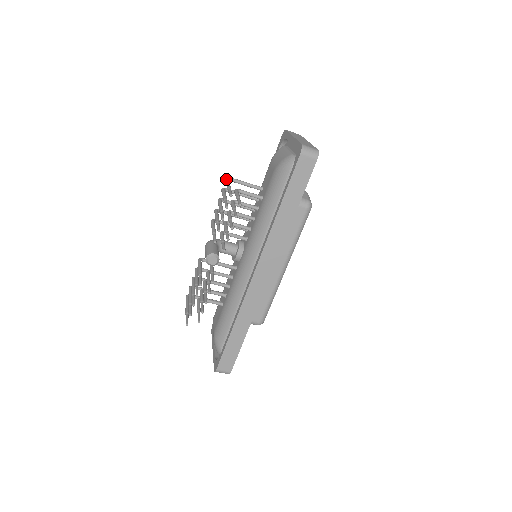
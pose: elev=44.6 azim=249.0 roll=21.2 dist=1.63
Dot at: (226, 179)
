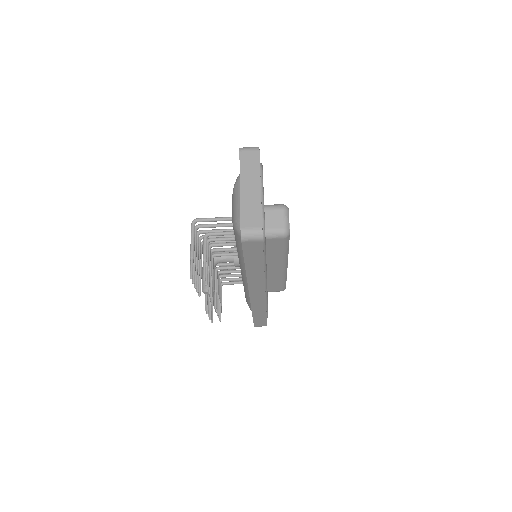
Dot at: (191, 230)
